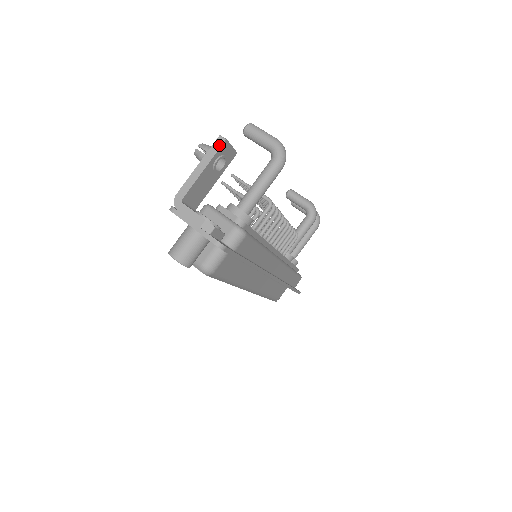
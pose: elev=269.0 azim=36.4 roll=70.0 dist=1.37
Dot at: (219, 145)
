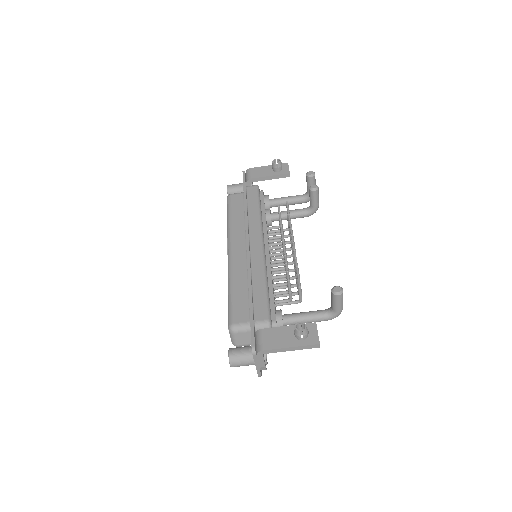
Dot at: (313, 347)
